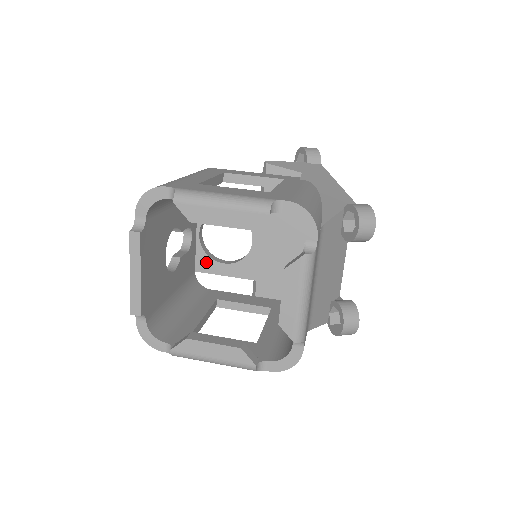
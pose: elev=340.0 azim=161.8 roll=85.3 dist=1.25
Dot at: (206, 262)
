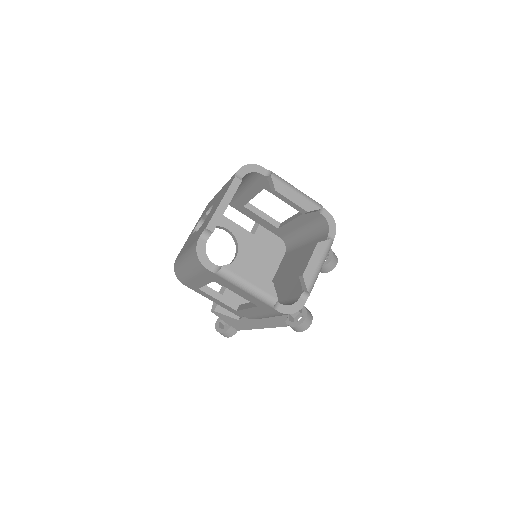
Dot at: occluded
